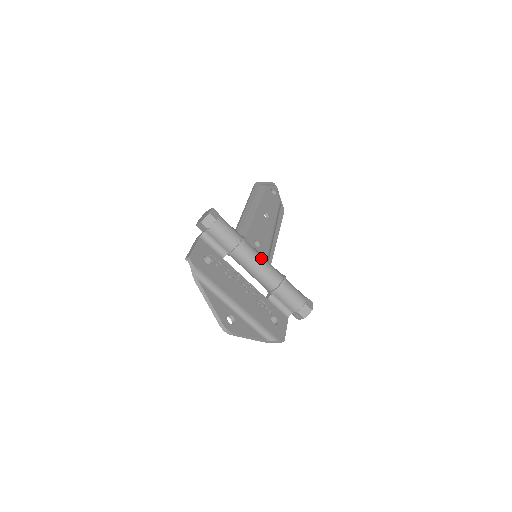
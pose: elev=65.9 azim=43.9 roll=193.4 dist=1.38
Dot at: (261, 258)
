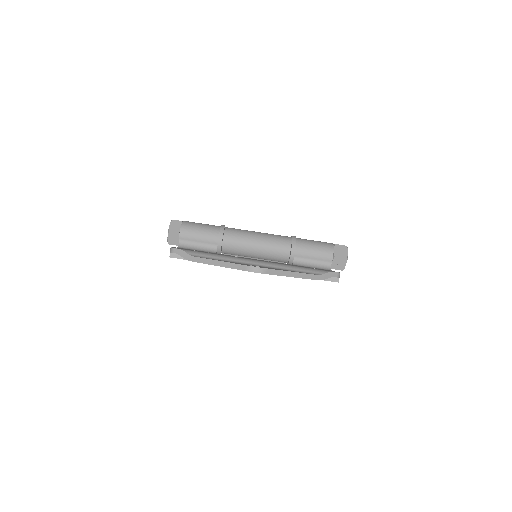
Dot at: (254, 232)
